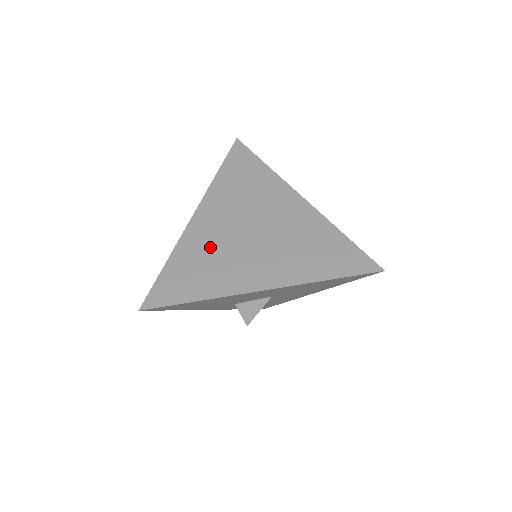
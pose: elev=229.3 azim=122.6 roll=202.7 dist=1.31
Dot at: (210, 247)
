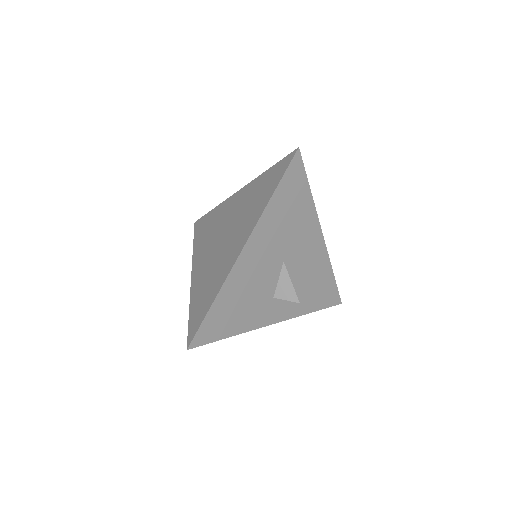
Dot at: (206, 273)
